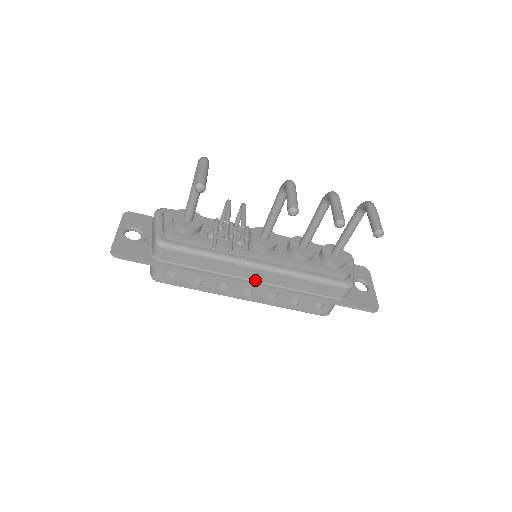
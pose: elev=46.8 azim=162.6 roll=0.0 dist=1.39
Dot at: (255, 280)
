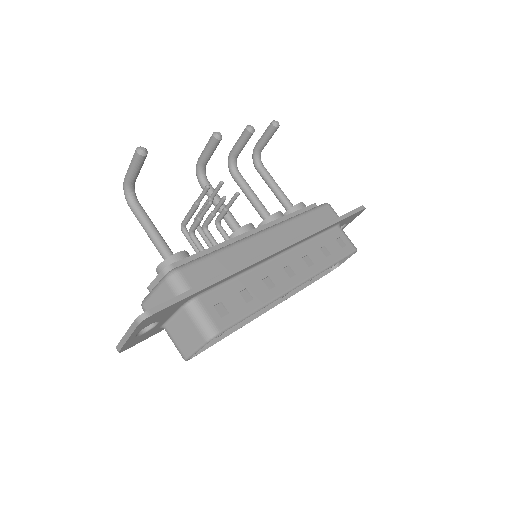
Dot at: occluded
